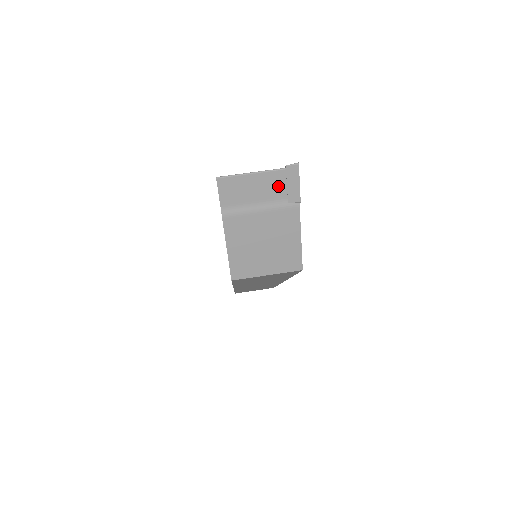
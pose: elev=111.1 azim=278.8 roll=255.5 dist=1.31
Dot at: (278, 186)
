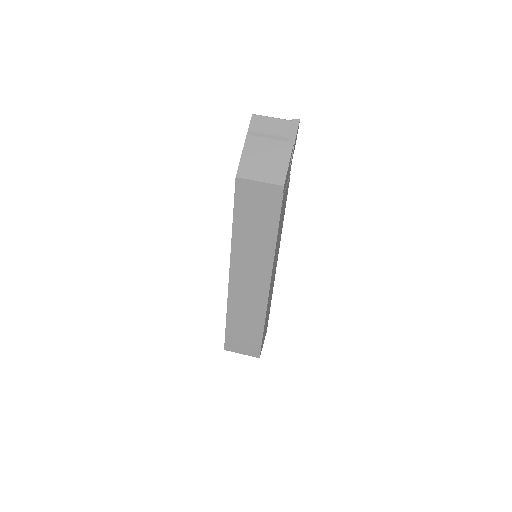
Dot at: (285, 129)
